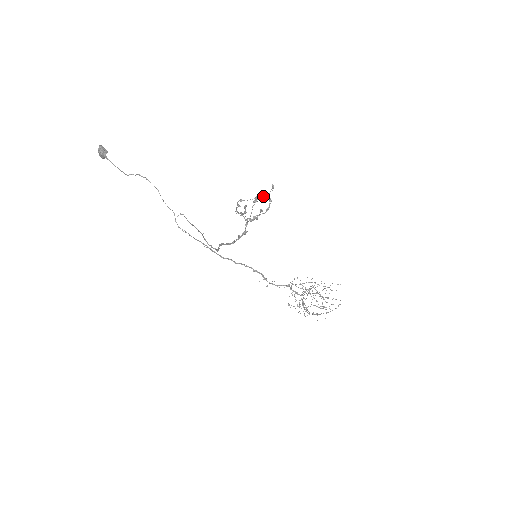
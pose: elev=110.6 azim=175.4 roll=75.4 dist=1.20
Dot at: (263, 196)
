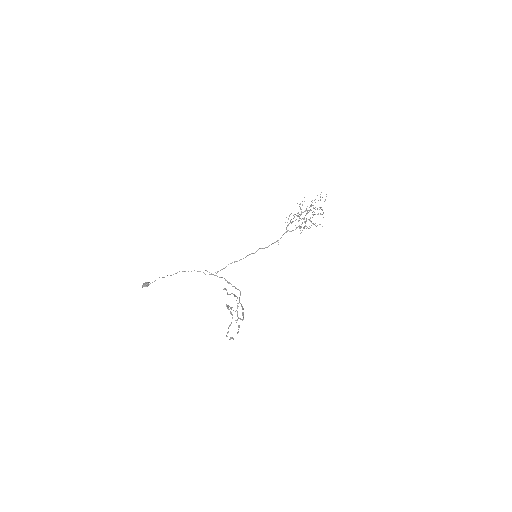
Dot at: occluded
